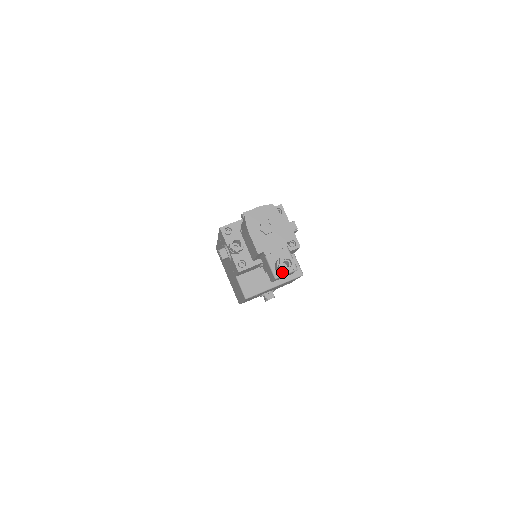
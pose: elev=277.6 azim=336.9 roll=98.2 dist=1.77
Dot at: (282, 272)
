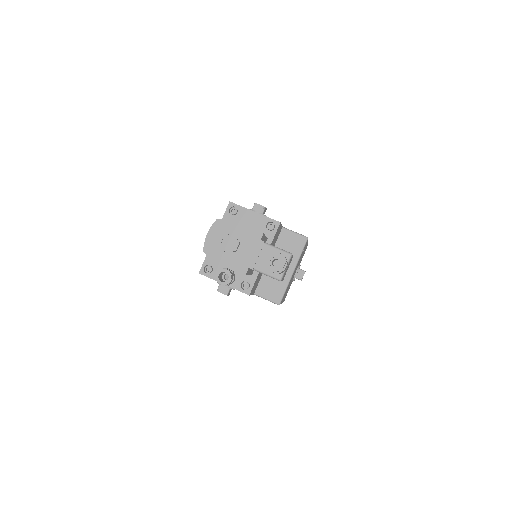
Dot at: (279, 273)
